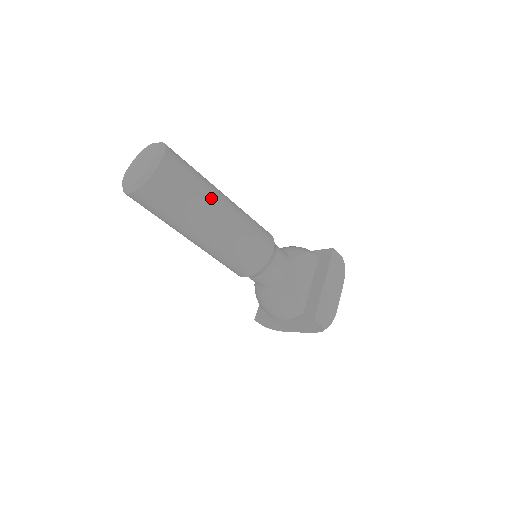
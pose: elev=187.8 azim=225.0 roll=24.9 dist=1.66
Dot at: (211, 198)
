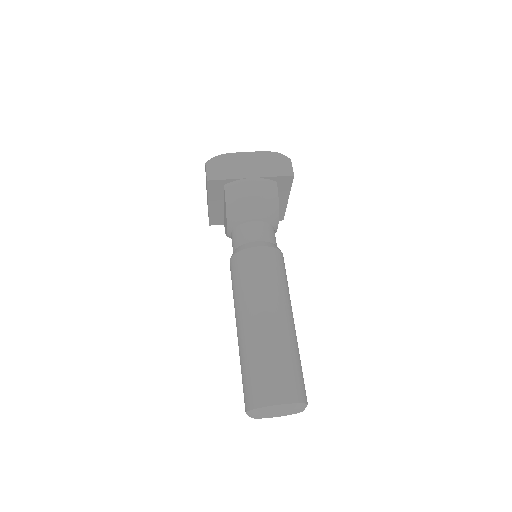
Dot at: (297, 342)
